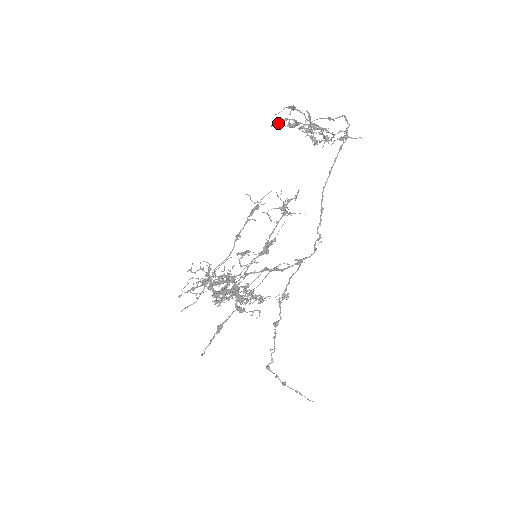
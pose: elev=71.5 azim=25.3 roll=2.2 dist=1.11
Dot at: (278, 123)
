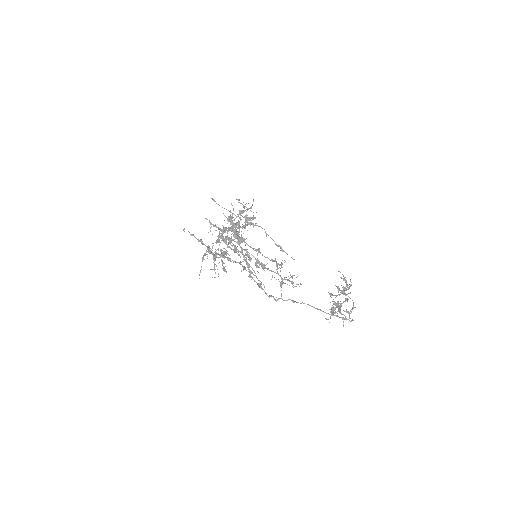
Dot at: (340, 277)
